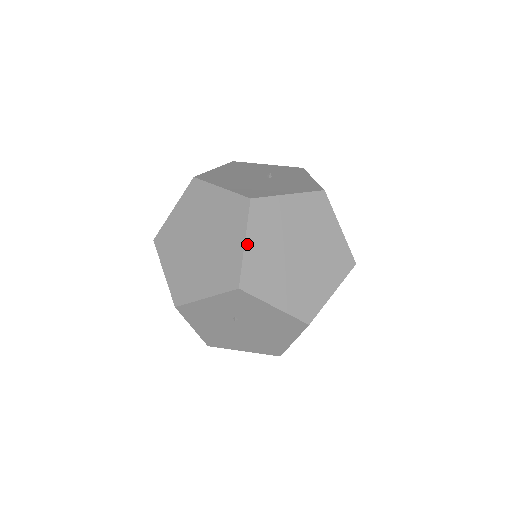
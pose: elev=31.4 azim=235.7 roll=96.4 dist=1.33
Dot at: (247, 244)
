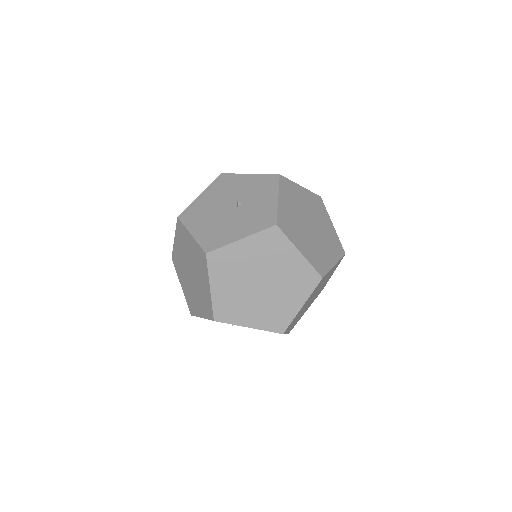
Dot at: (212, 288)
